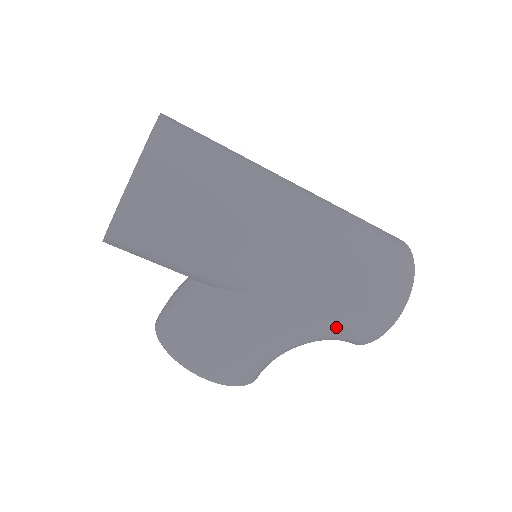
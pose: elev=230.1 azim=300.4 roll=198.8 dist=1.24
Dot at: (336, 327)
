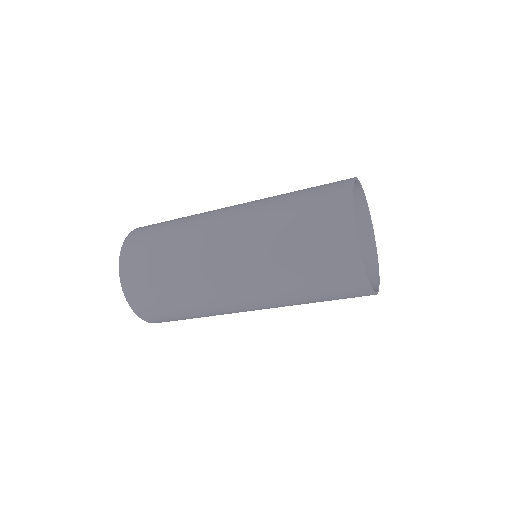
Dot at: occluded
